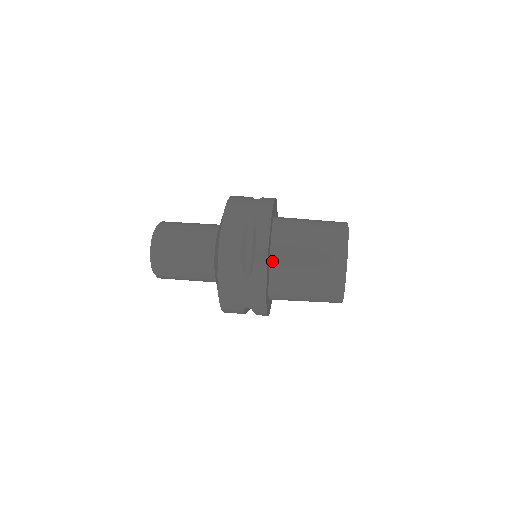
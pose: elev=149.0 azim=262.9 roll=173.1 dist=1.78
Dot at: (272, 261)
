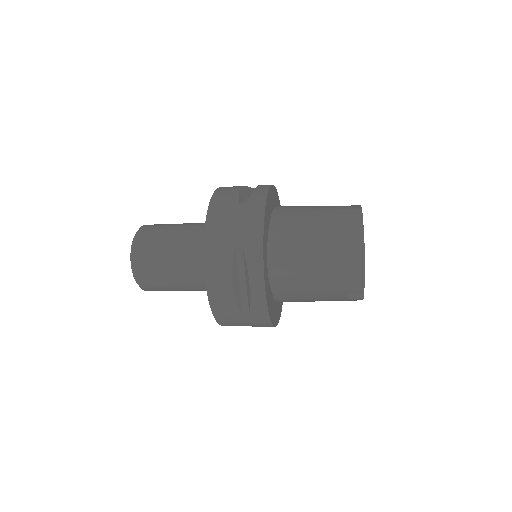
Dot at: (274, 216)
